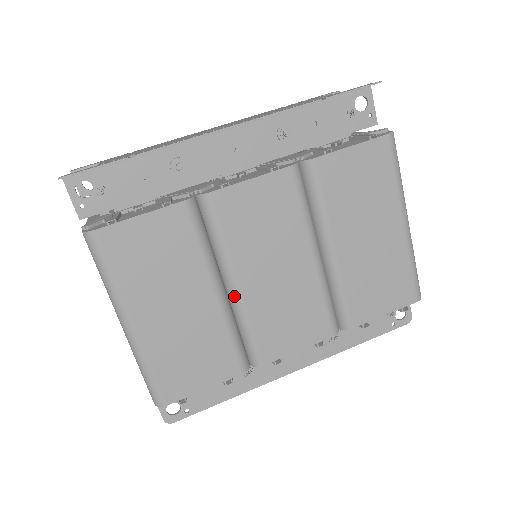
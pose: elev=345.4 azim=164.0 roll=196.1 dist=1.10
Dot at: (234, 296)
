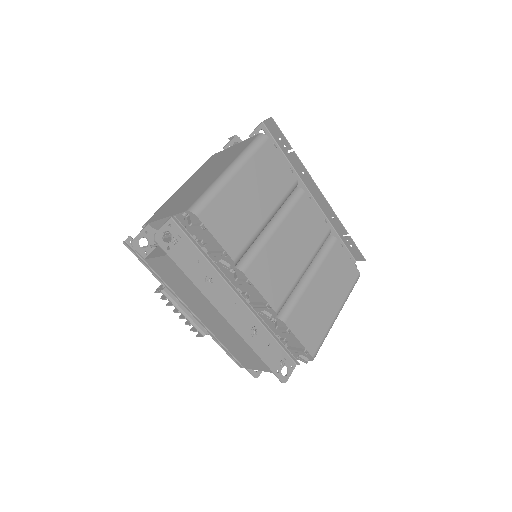
Dot at: (269, 231)
